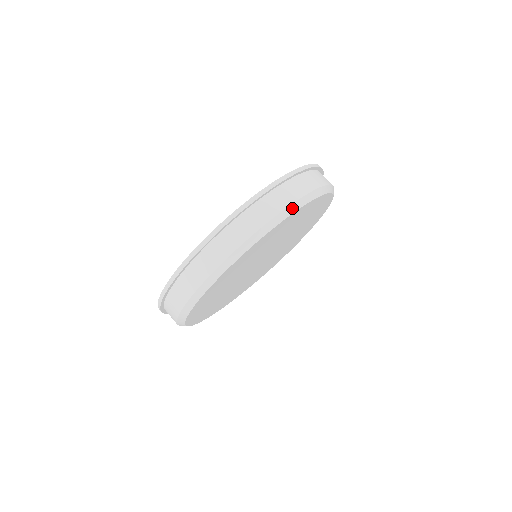
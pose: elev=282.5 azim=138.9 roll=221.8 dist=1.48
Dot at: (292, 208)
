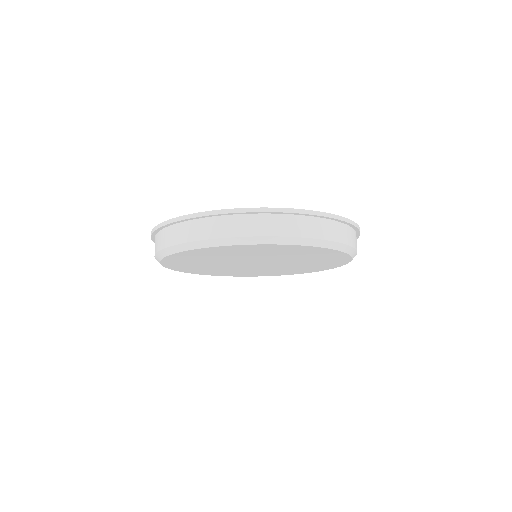
Dot at: (206, 243)
